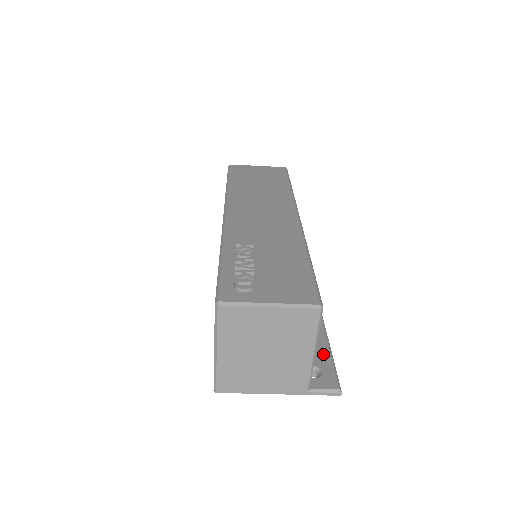
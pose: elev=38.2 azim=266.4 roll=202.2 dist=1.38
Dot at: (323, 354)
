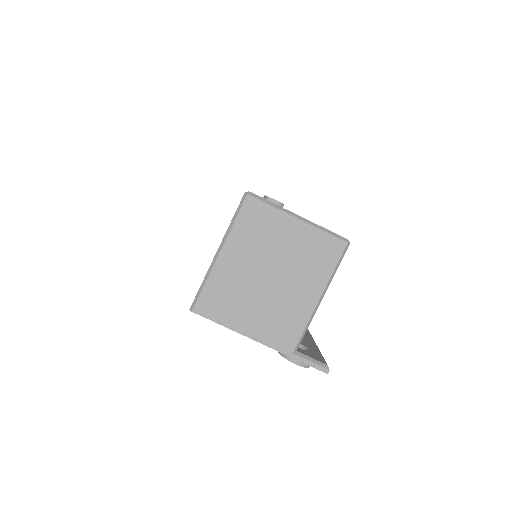
Dot at: (310, 343)
